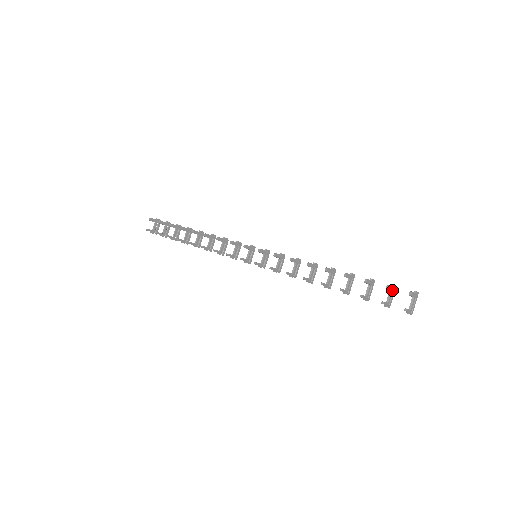
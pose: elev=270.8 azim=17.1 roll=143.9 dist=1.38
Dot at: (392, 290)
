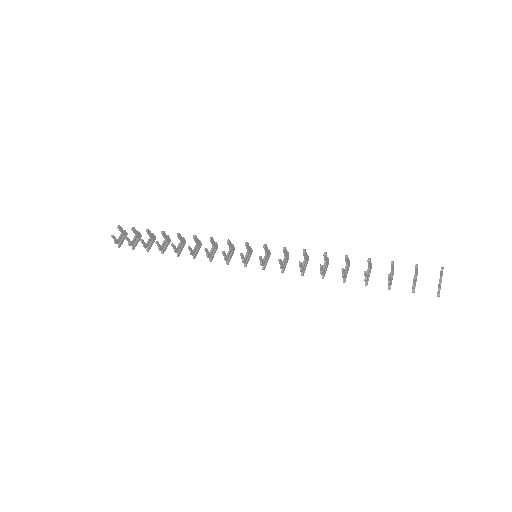
Dot at: (417, 274)
